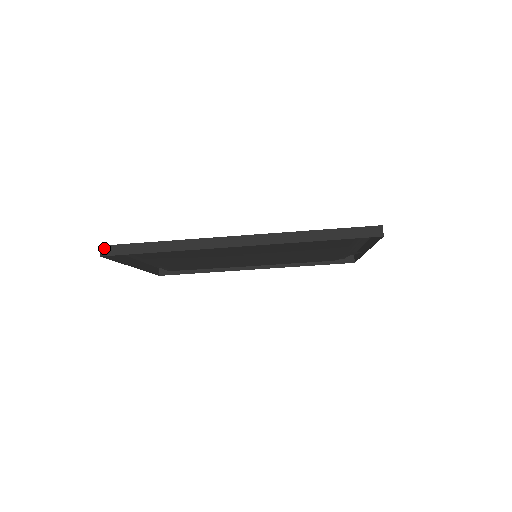
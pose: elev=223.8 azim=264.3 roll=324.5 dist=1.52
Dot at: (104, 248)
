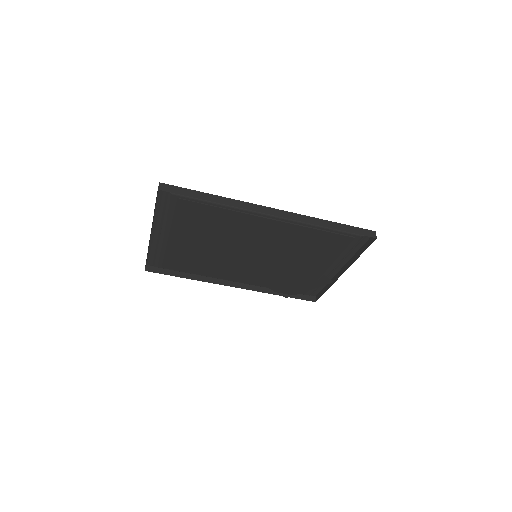
Dot at: (162, 185)
